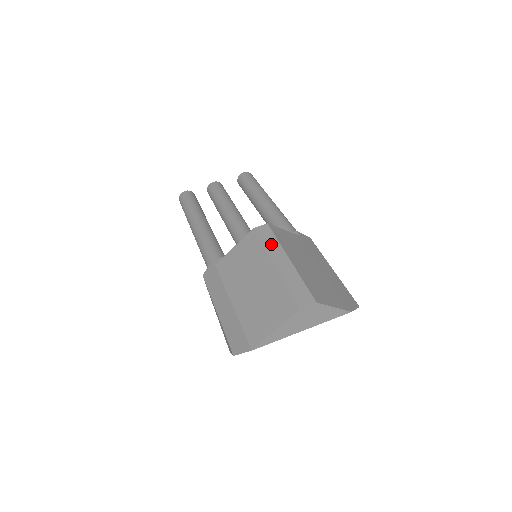
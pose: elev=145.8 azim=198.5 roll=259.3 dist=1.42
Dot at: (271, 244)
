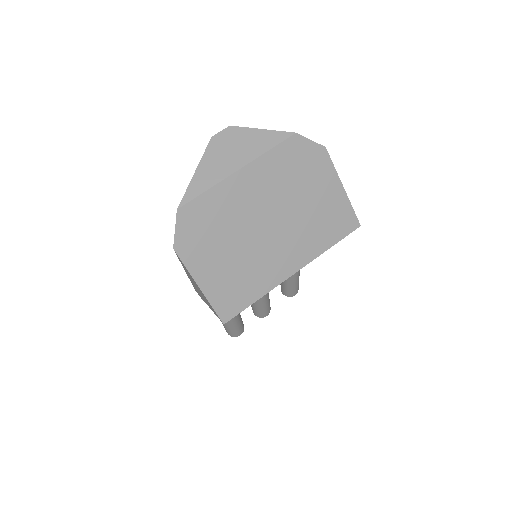
Dot at: occluded
